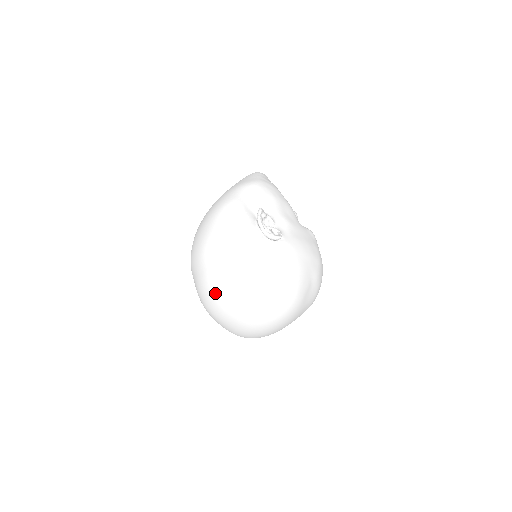
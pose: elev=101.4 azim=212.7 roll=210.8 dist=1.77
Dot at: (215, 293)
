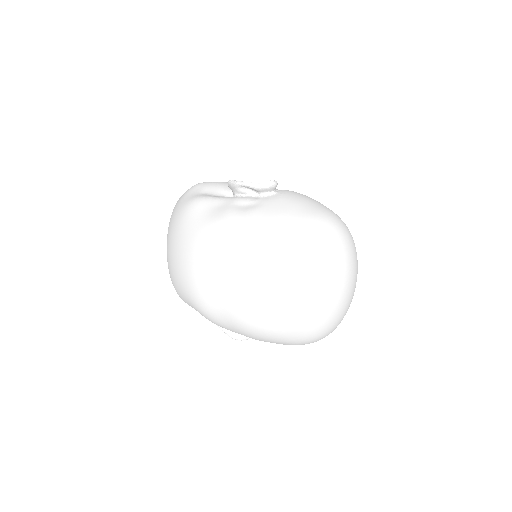
Dot at: (268, 278)
